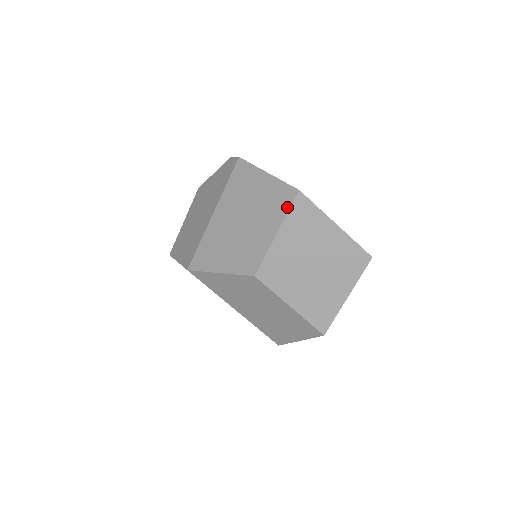
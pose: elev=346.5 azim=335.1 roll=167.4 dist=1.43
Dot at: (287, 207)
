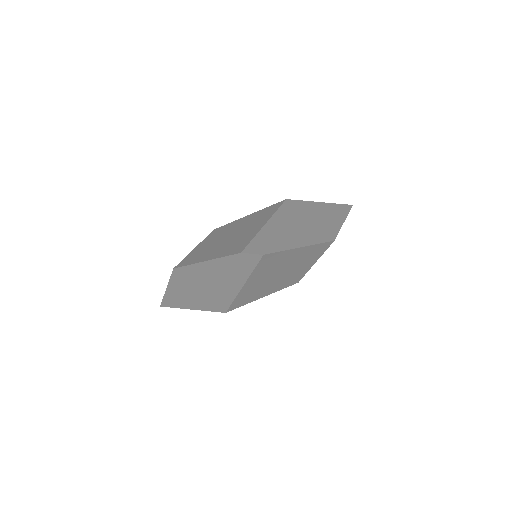
Dot at: (324, 251)
